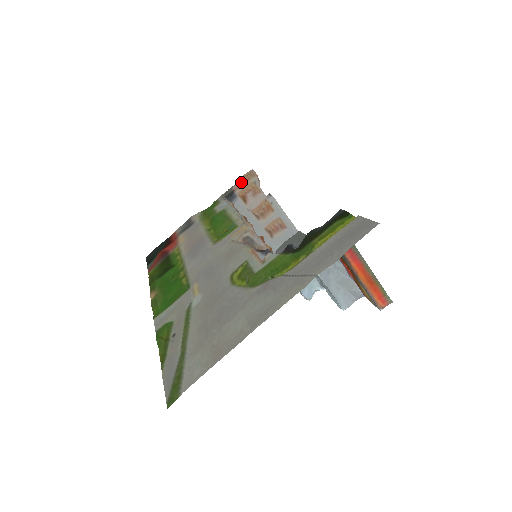
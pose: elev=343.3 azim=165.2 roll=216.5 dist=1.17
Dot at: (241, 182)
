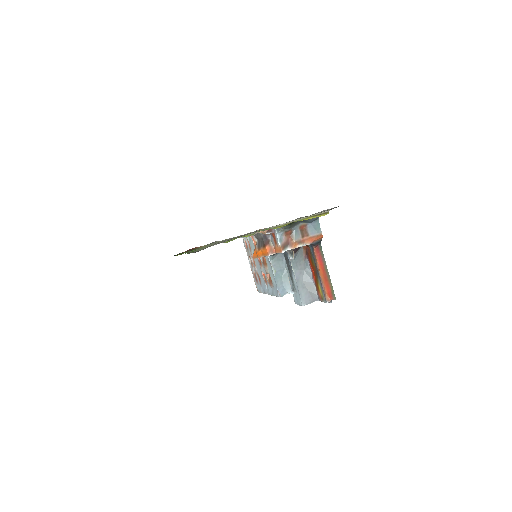
Dot at: occluded
